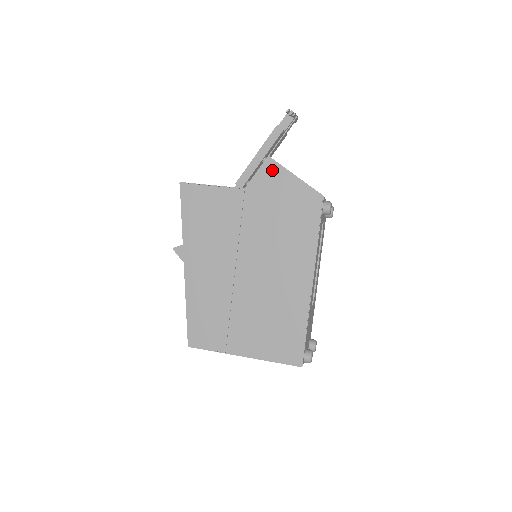
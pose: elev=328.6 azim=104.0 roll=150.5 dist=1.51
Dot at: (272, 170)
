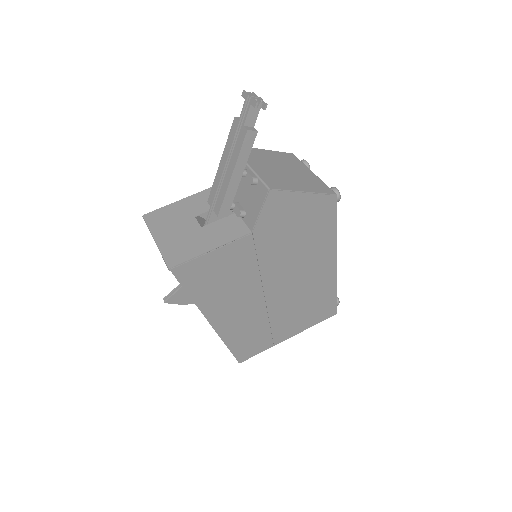
Dot at: (278, 201)
